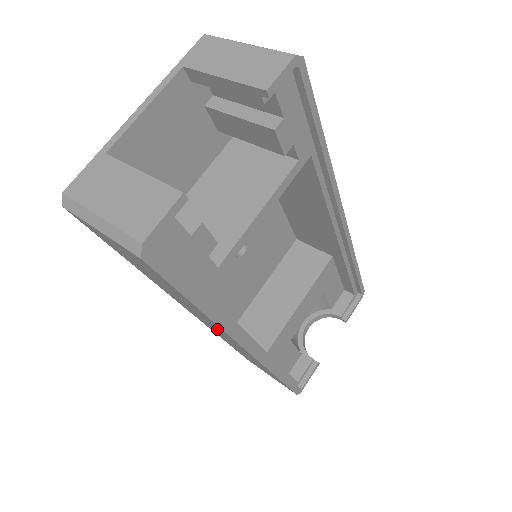
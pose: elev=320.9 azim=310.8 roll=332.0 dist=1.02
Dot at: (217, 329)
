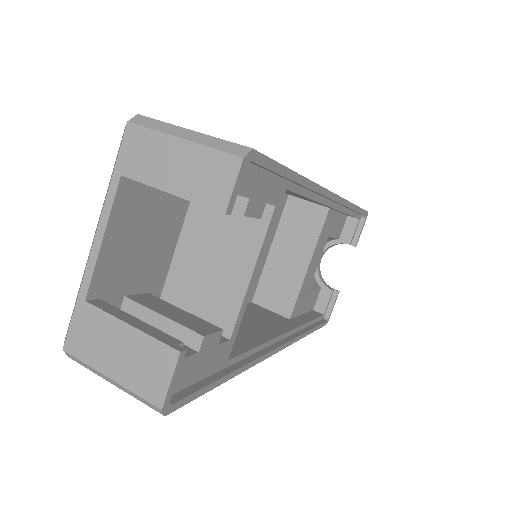
Dot at: occluded
